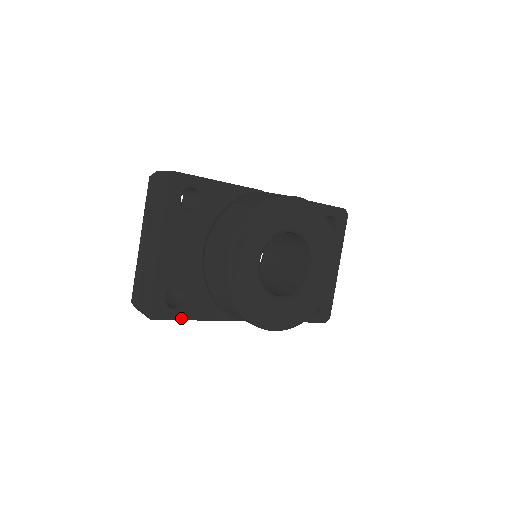
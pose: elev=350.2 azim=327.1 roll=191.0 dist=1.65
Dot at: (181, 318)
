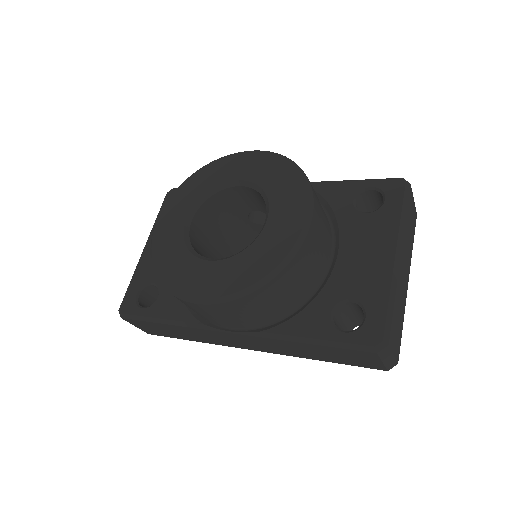
Dot at: (147, 318)
